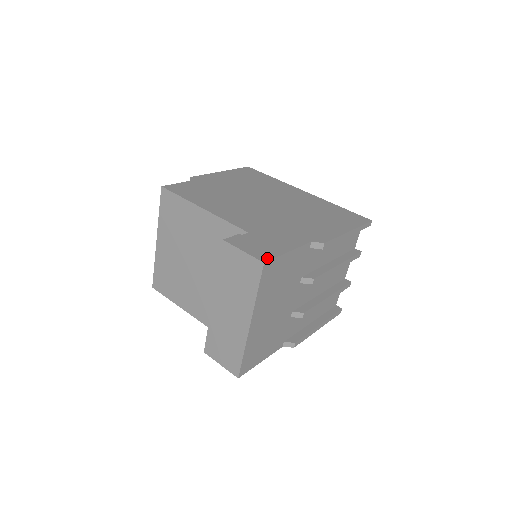
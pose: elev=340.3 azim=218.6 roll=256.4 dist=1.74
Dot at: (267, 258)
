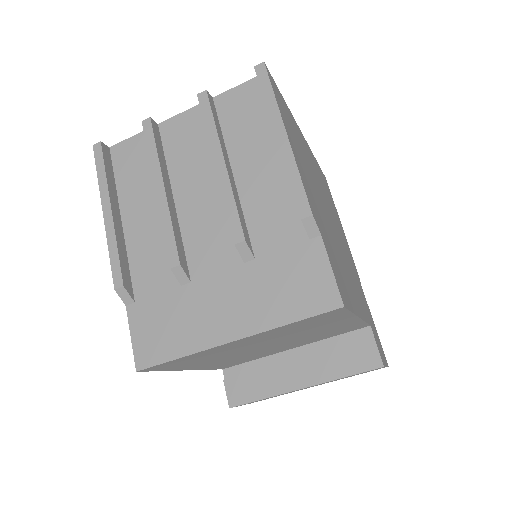
Dot at: occluded
